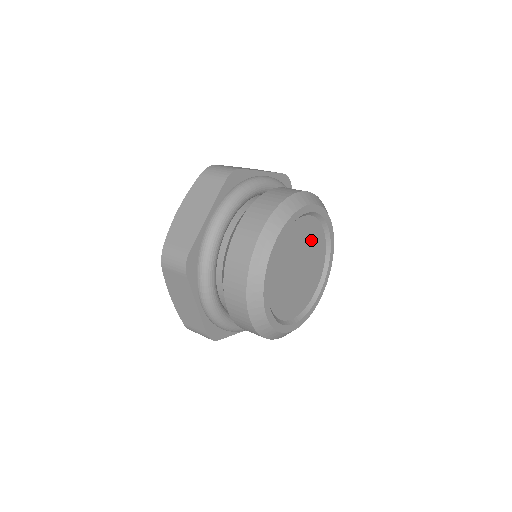
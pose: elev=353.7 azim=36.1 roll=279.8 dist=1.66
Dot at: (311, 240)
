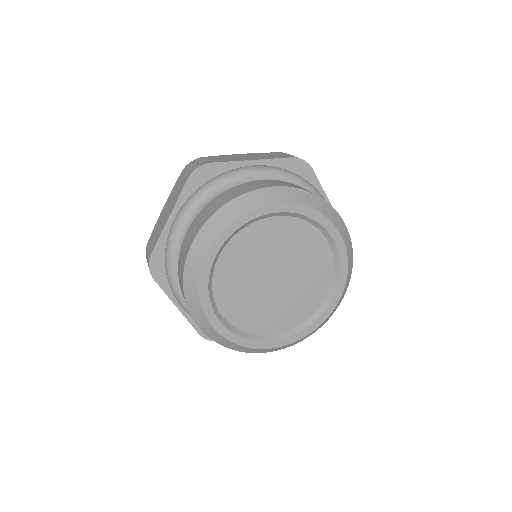
Dot at: (293, 244)
